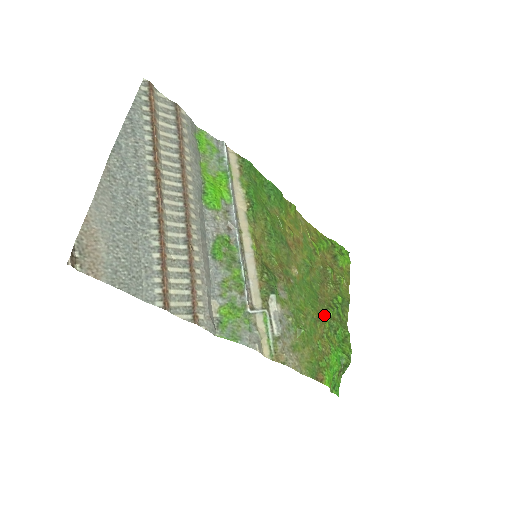
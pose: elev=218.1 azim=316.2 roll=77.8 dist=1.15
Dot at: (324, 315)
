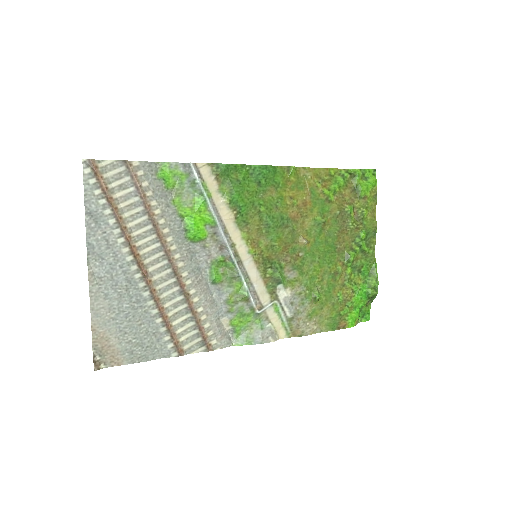
Dot at: (344, 263)
